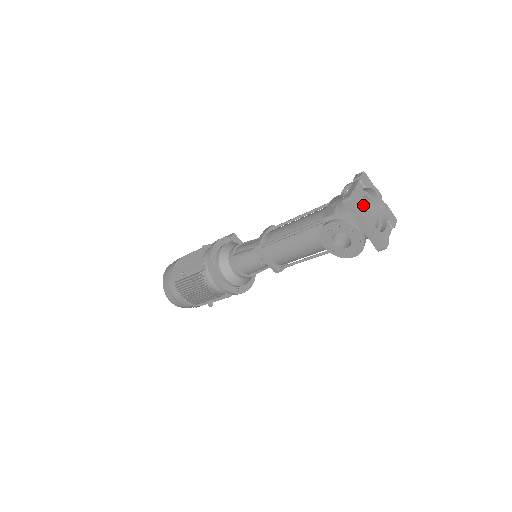
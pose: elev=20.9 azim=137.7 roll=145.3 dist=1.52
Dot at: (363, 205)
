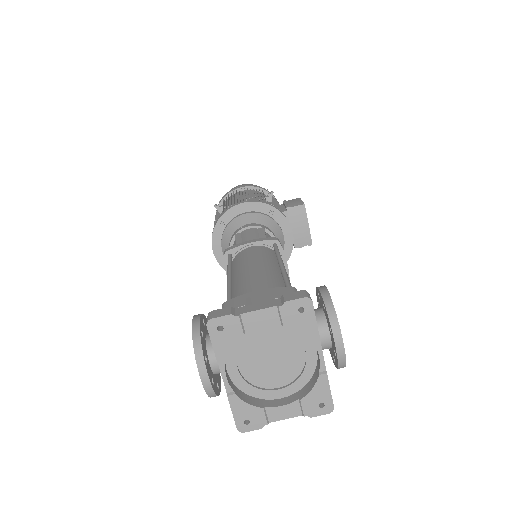
Dot at: (295, 340)
